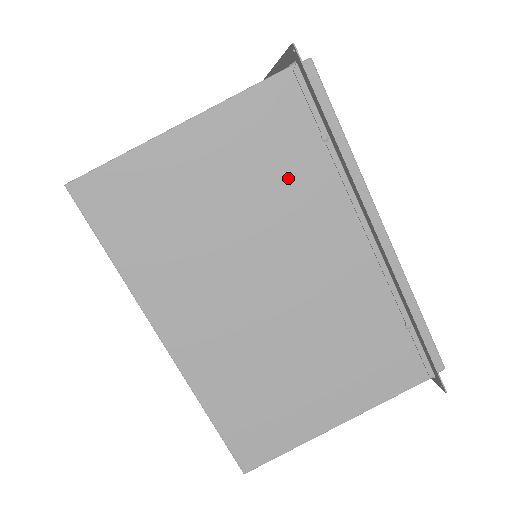
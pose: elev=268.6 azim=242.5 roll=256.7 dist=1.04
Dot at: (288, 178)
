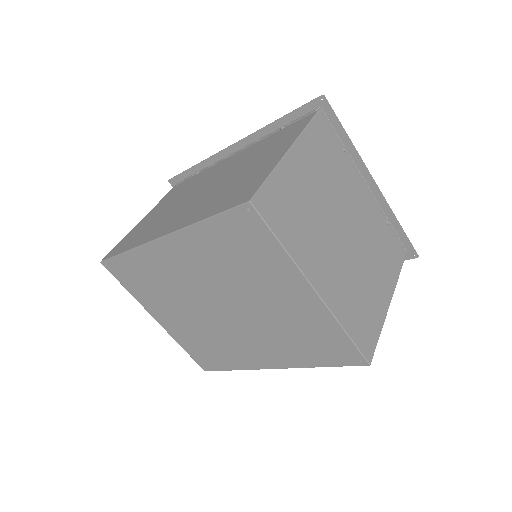
Dot at: occluded
